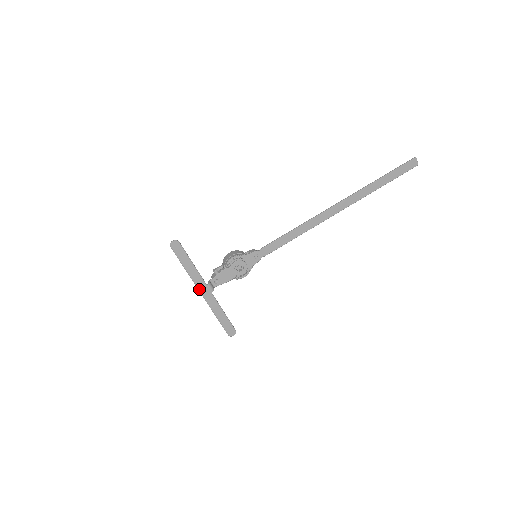
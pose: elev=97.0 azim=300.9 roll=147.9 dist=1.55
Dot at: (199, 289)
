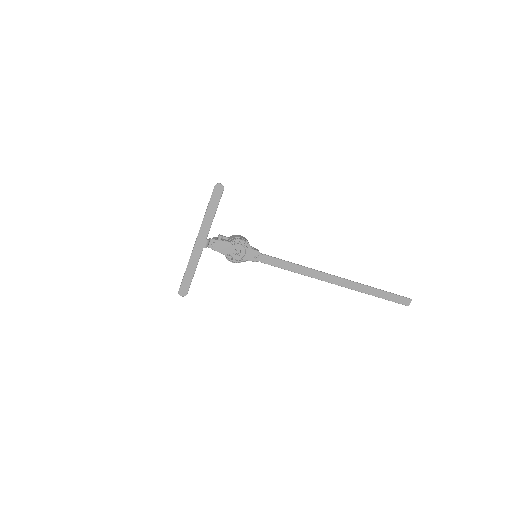
Dot at: (199, 236)
